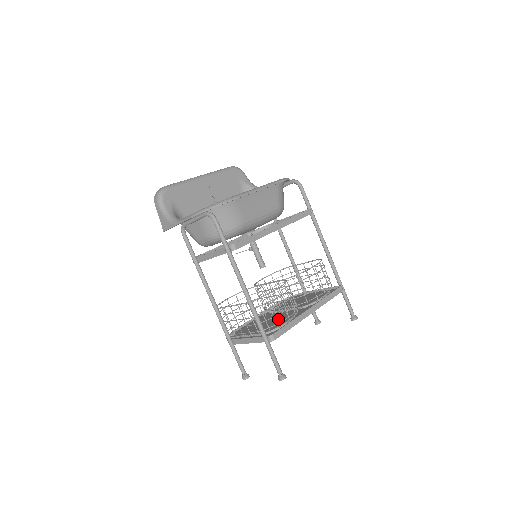
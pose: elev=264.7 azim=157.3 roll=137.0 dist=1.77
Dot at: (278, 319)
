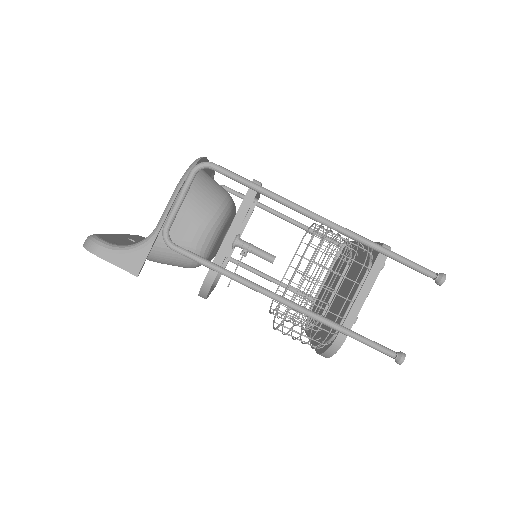
Dot at: occluded
